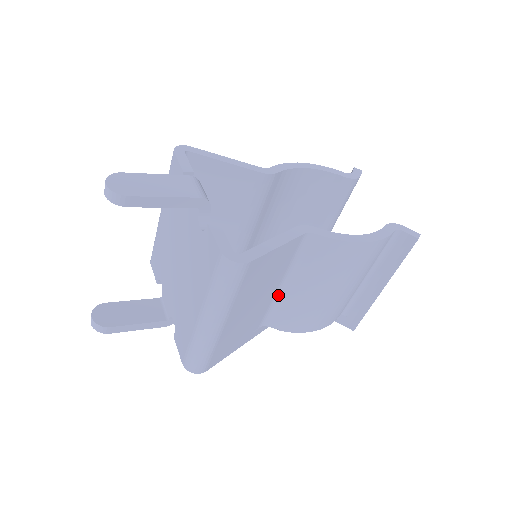
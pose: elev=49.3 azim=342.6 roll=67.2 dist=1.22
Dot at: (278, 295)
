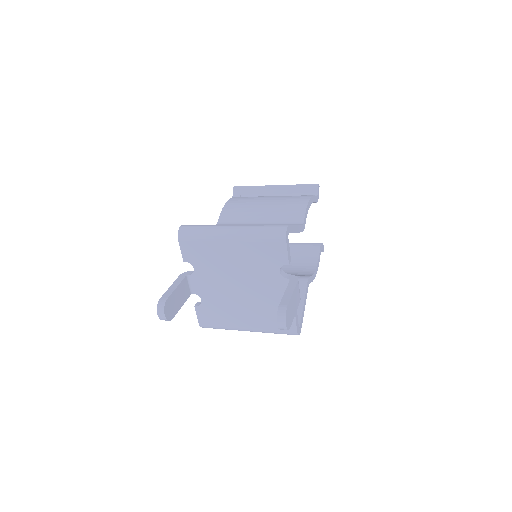
Dot at: occluded
